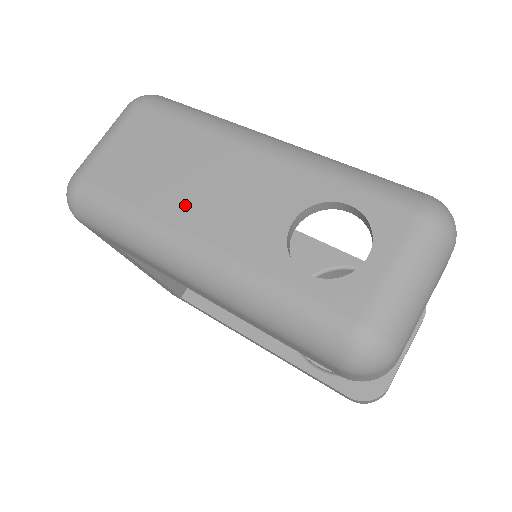
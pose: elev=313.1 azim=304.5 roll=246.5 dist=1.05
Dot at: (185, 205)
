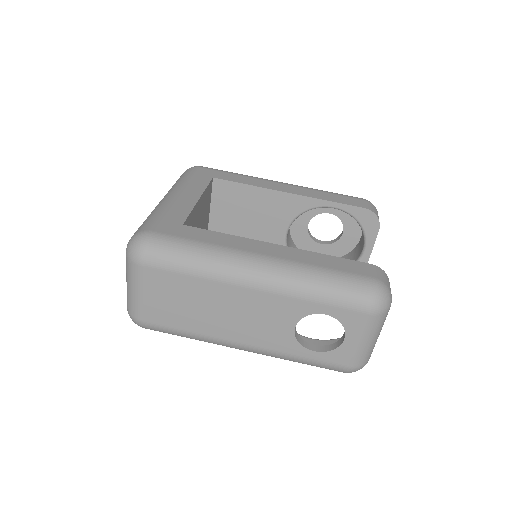
Dot at: (223, 327)
